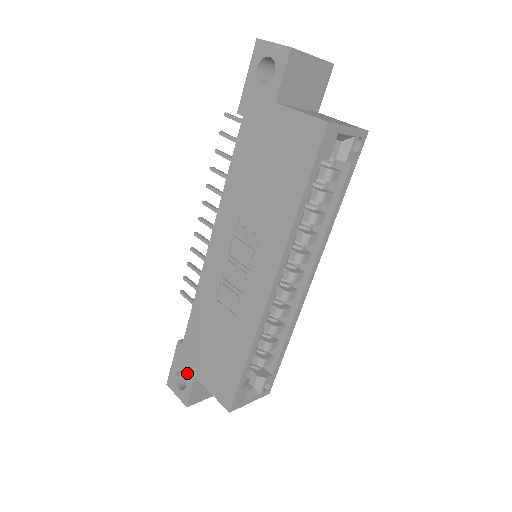
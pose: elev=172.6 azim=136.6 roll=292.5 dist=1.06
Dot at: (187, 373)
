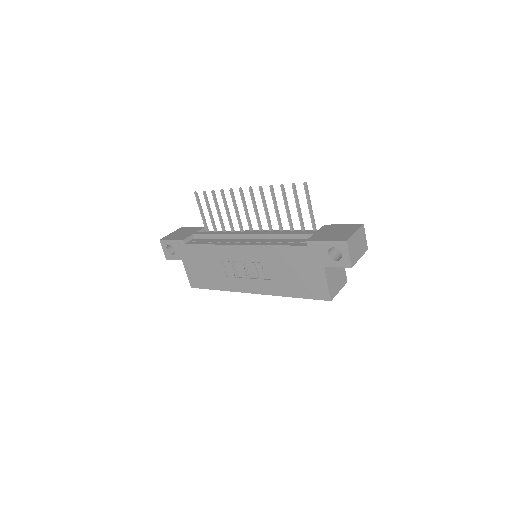
Dot at: (178, 254)
